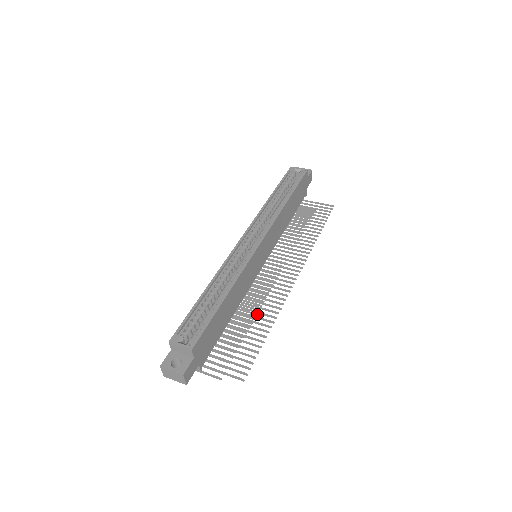
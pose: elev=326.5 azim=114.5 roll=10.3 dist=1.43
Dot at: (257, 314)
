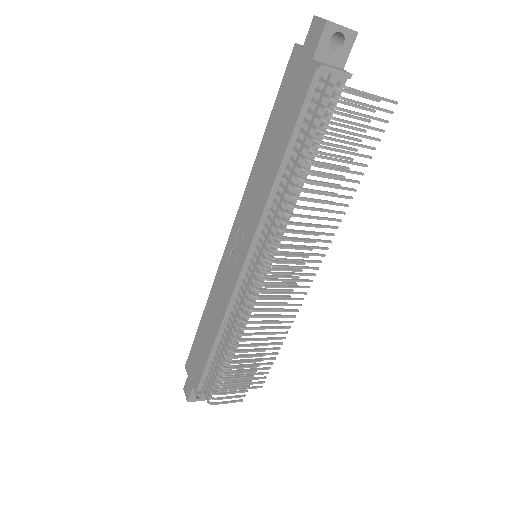
Dot at: (325, 219)
